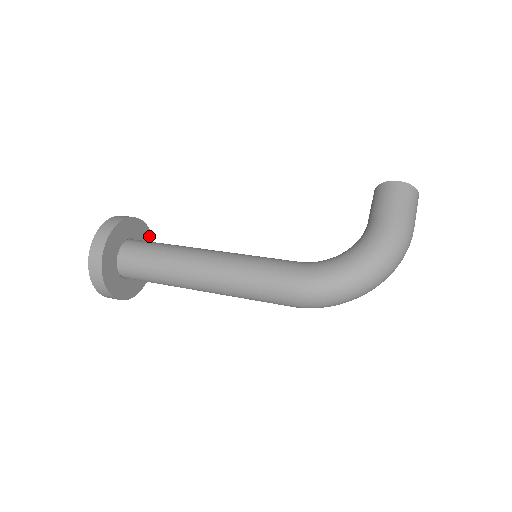
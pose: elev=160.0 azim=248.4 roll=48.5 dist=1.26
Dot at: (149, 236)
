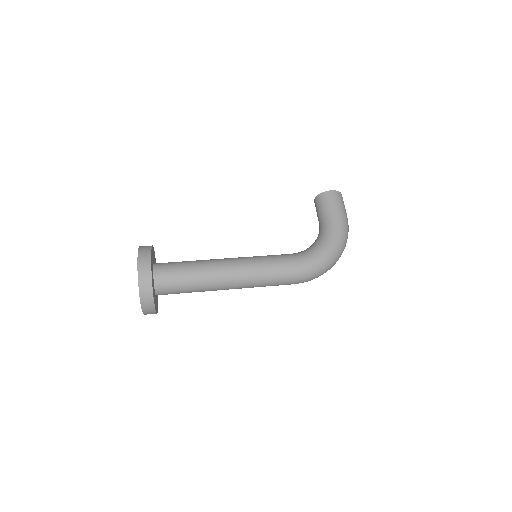
Dot at: (155, 258)
